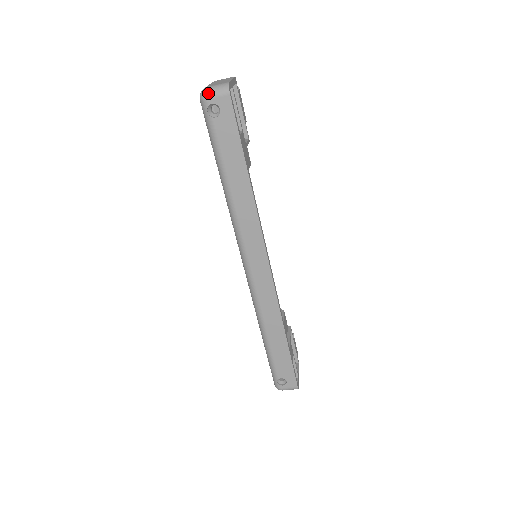
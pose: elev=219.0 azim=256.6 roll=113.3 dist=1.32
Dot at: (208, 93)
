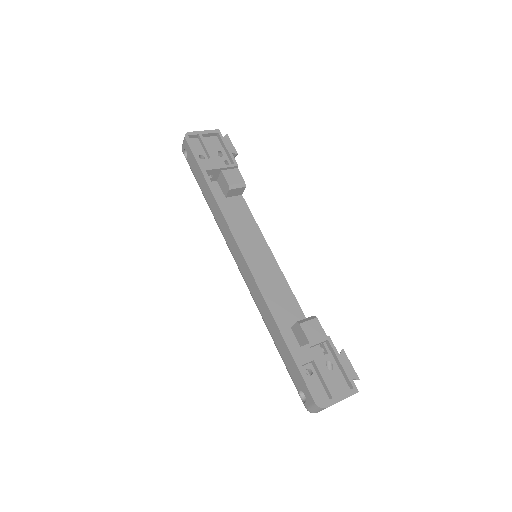
Dot at: (182, 146)
